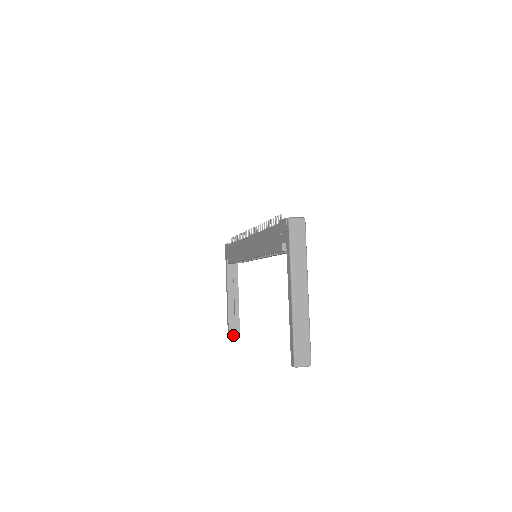
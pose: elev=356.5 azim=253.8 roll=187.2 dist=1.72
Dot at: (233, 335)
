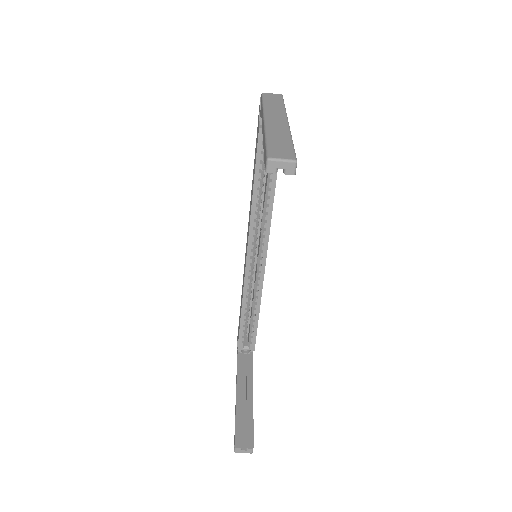
Dot at: (242, 450)
